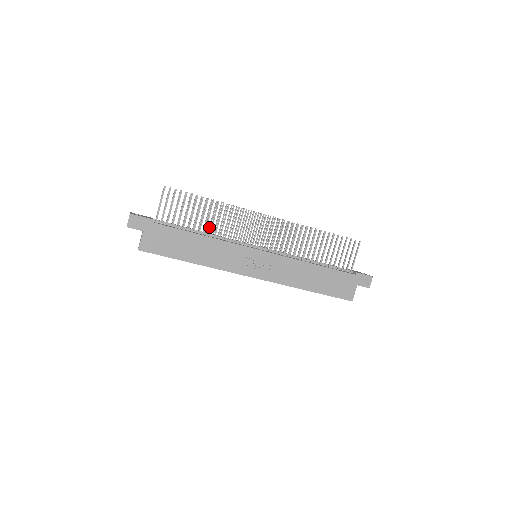
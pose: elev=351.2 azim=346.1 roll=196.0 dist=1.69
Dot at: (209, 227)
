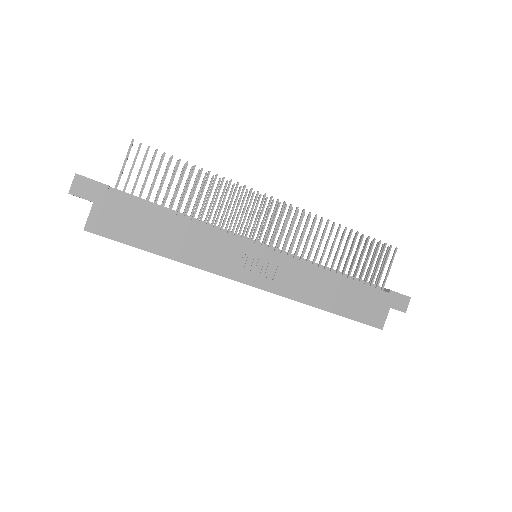
Dot at: (192, 209)
